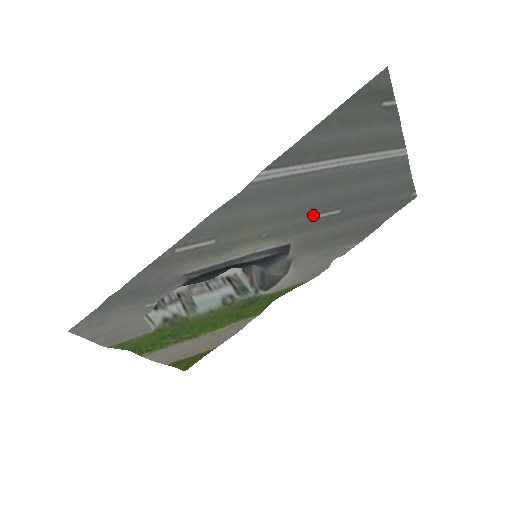
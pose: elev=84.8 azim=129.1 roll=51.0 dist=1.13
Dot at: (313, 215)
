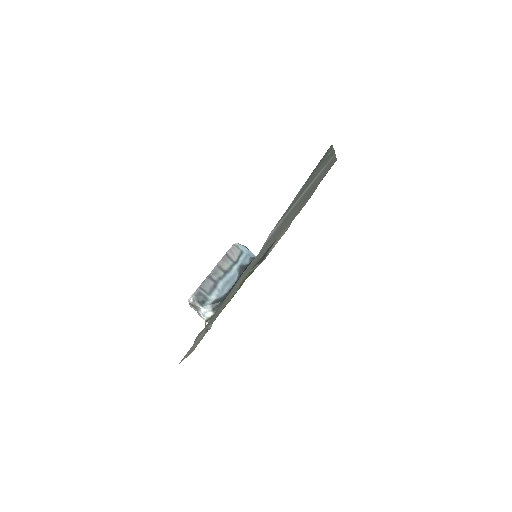
Dot at: (287, 221)
